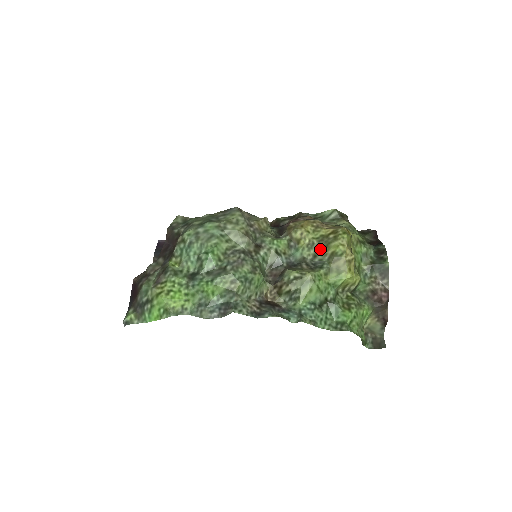
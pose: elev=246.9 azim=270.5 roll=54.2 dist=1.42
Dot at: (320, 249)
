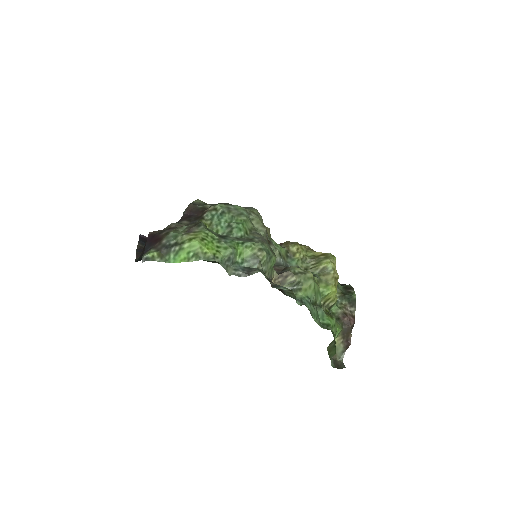
Dot at: (311, 265)
